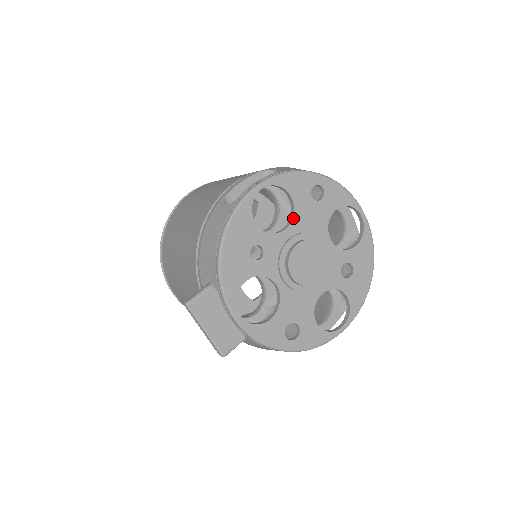
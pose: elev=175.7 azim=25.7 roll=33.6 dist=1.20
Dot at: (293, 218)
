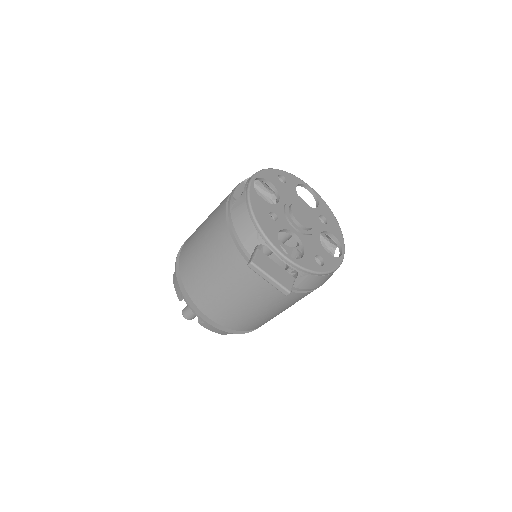
Dot at: (279, 194)
